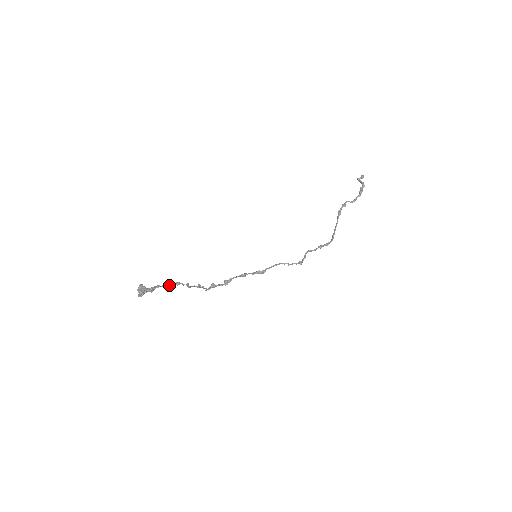
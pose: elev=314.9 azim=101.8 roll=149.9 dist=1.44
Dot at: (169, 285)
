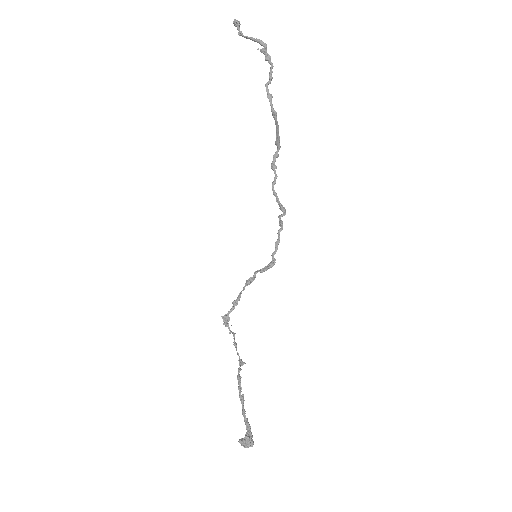
Dot at: (240, 393)
